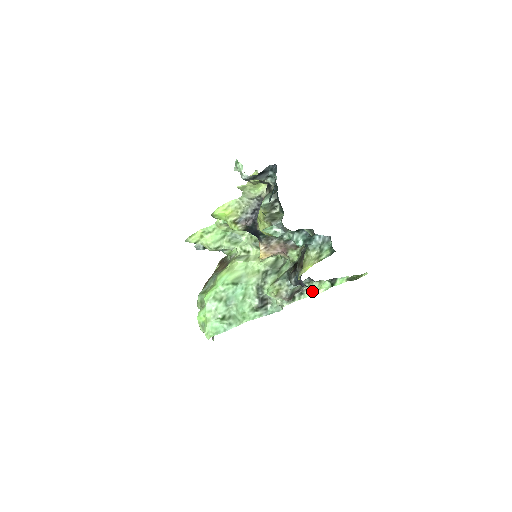
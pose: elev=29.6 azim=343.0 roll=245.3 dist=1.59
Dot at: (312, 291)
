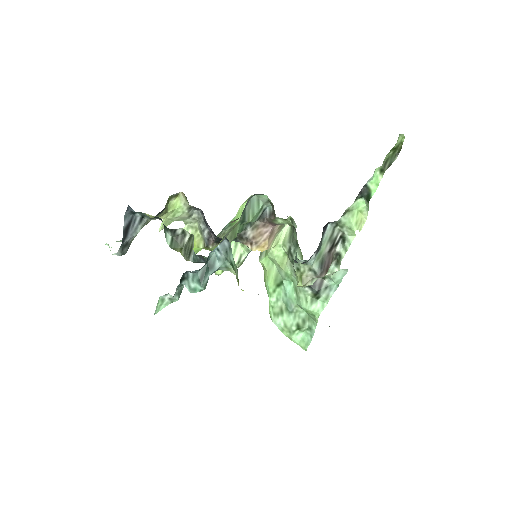
Dot at: (350, 229)
